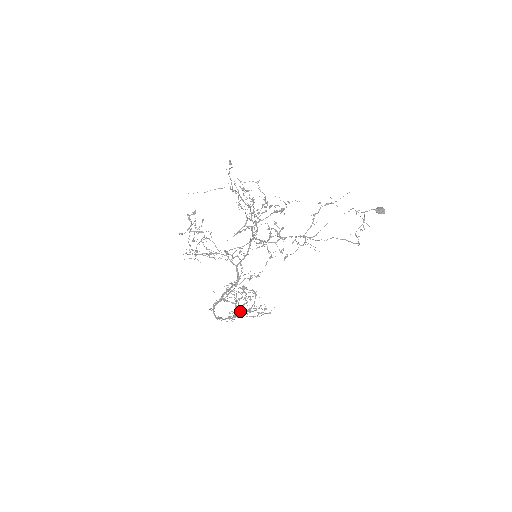
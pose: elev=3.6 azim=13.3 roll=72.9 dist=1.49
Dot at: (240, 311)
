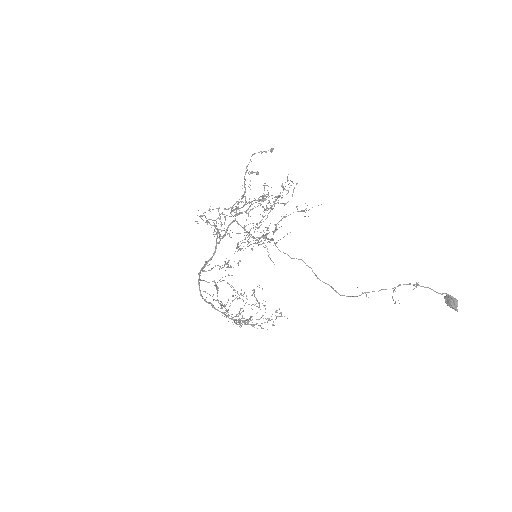
Dot at: (250, 324)
